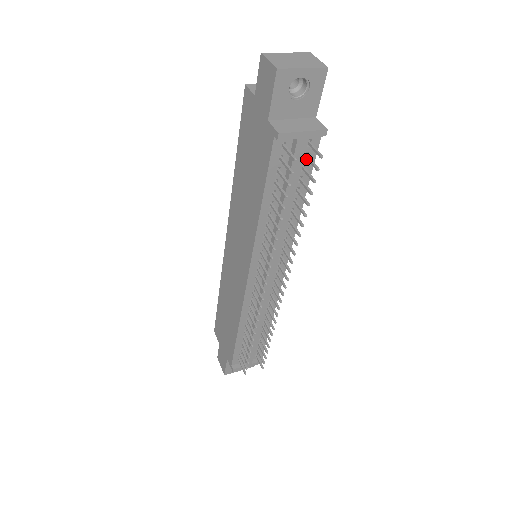
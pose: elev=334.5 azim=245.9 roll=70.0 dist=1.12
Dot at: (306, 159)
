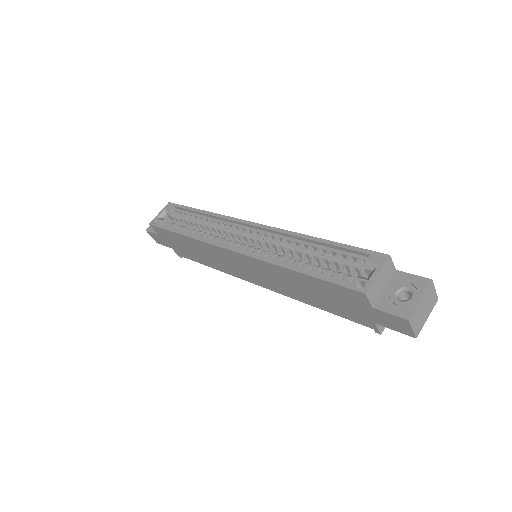
Dot at: occluded
